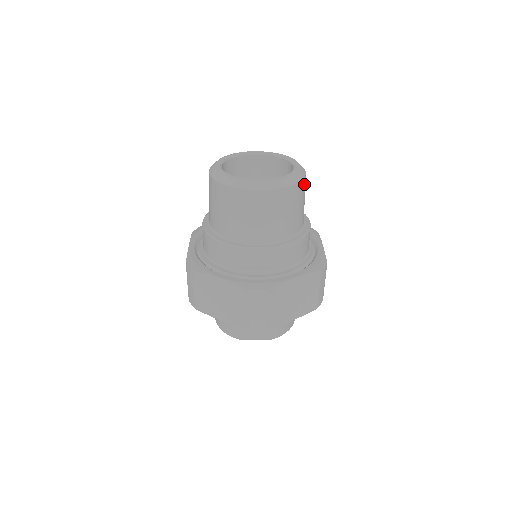
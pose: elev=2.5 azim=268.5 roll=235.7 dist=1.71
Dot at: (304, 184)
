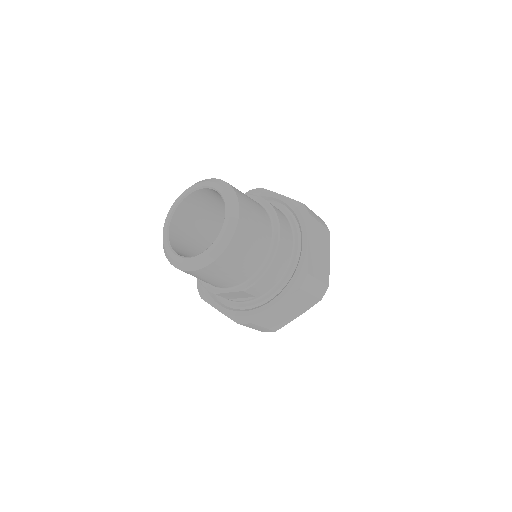
Dot at: (240, 233)
